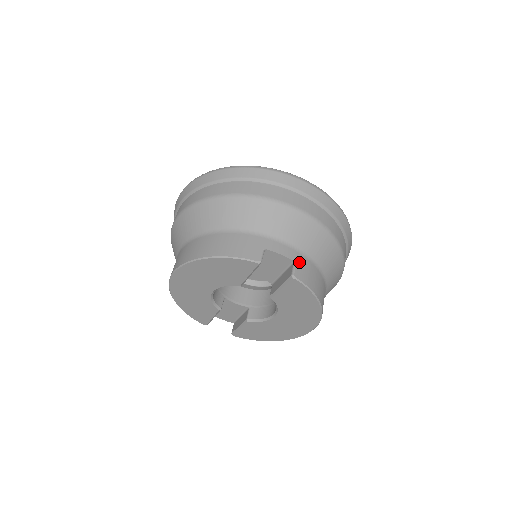
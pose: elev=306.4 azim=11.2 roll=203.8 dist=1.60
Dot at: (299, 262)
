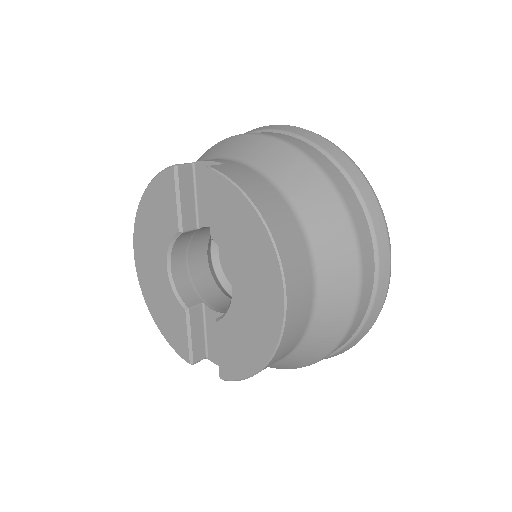
Dot at: (230, 165)
